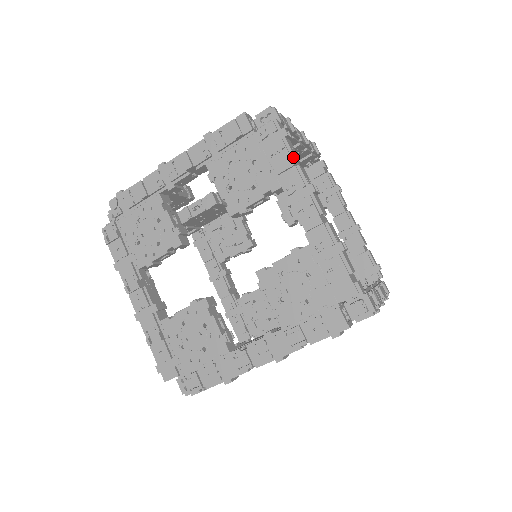
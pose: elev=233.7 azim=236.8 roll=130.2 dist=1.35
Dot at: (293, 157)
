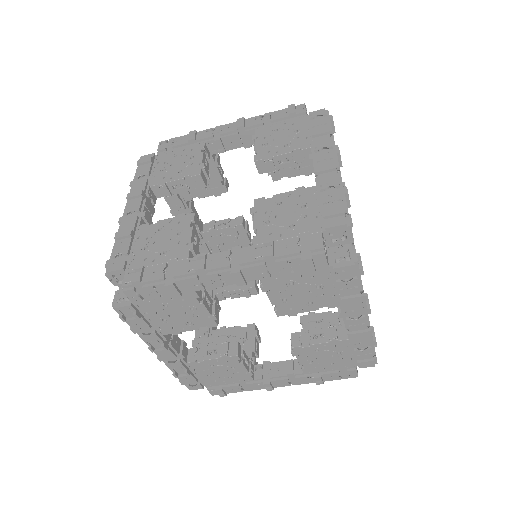
Dot at: (361, 290)
